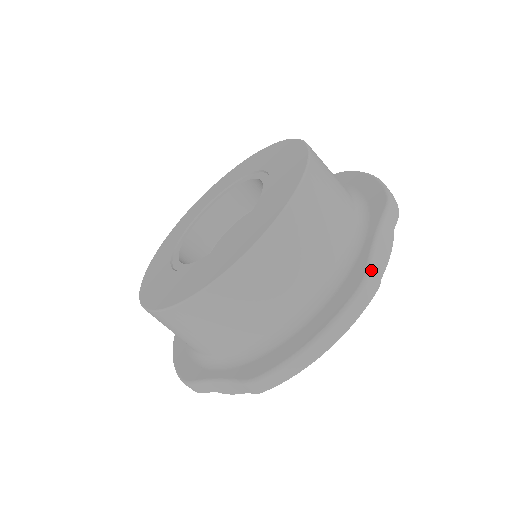
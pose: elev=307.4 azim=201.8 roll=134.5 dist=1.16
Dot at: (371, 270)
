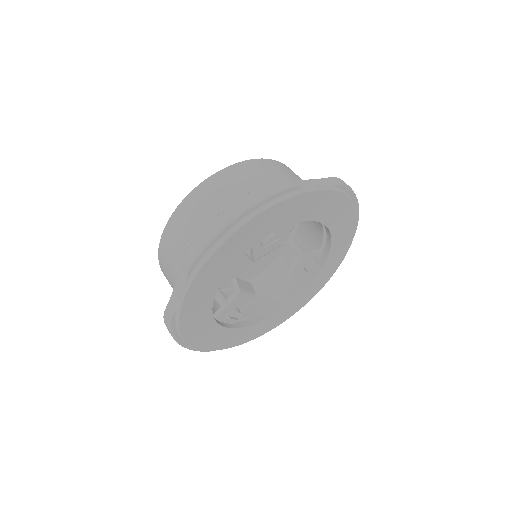
Dot at: (288, 179)
